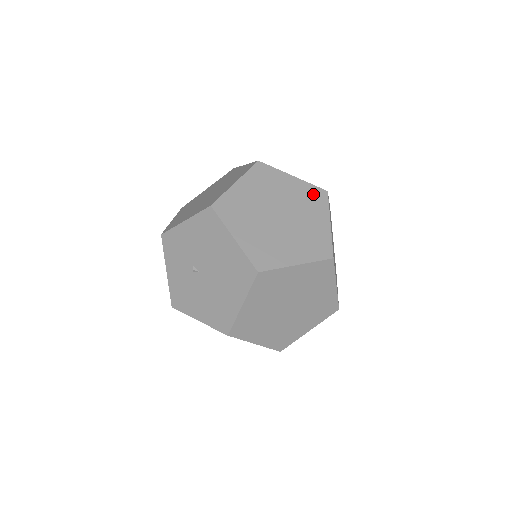
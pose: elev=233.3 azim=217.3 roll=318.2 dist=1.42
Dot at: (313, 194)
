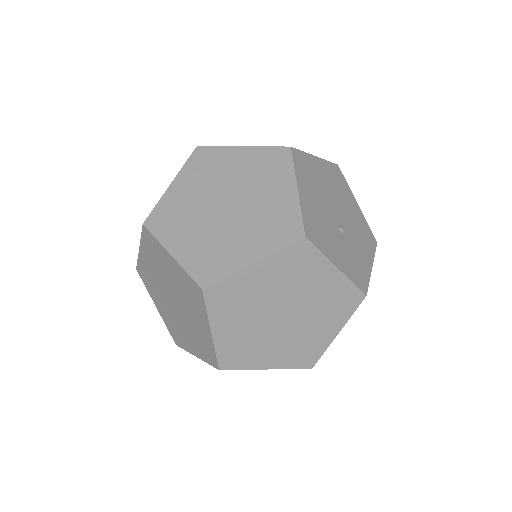
Dot at: occluded
